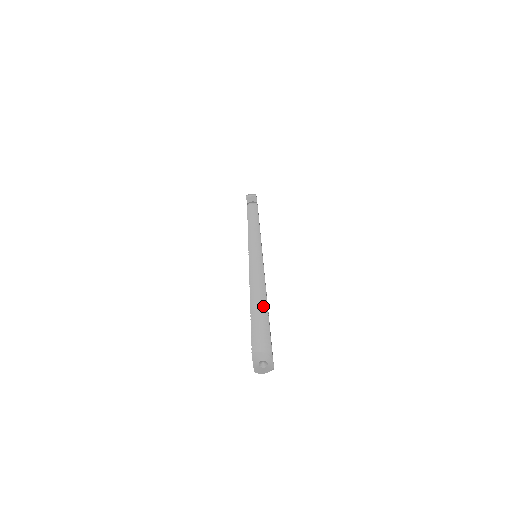
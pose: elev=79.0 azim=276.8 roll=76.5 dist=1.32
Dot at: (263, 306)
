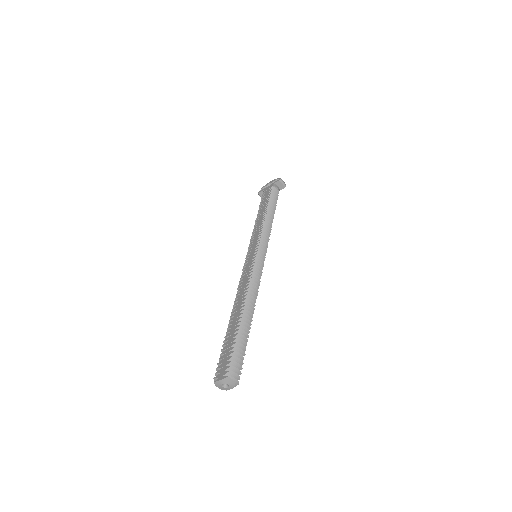
Dot at: (248, 331)
